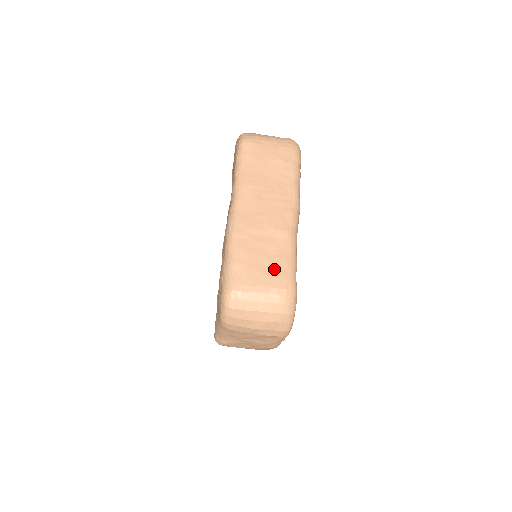
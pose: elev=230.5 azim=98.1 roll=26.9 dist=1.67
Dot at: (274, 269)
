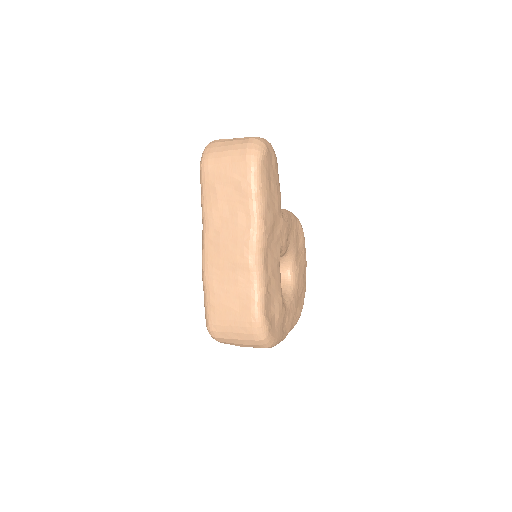
Dot at: (240, 303)
